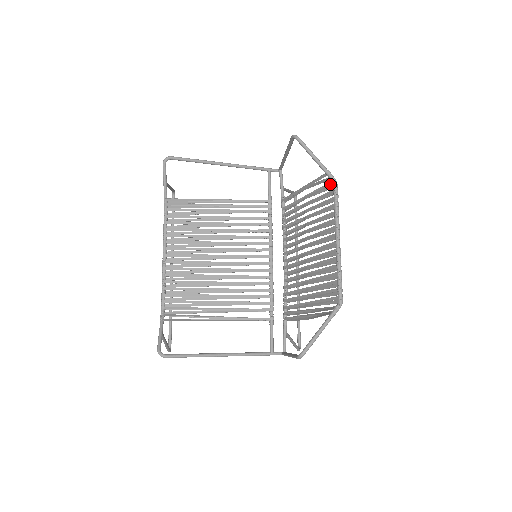
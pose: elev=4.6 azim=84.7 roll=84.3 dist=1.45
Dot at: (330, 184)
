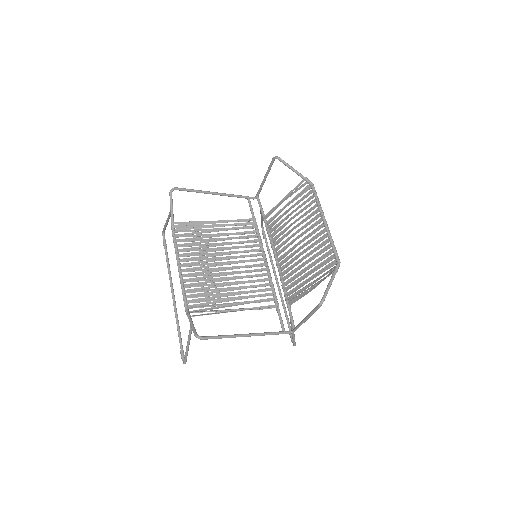
Dot at: (307, 187)
